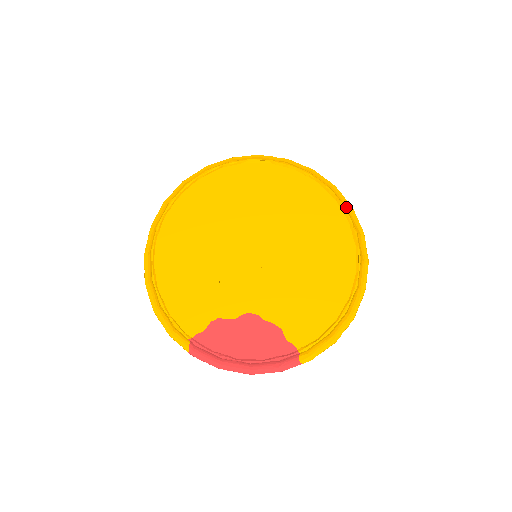
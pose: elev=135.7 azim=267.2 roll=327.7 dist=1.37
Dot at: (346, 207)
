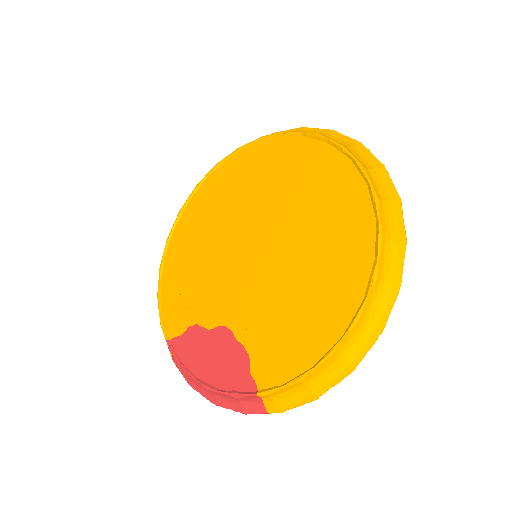
Dot at: (387, 197)
